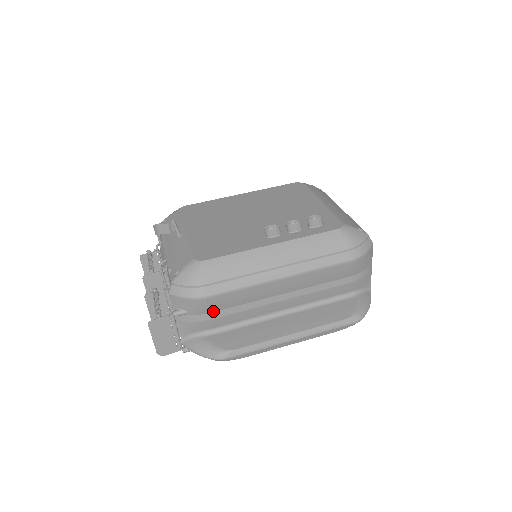
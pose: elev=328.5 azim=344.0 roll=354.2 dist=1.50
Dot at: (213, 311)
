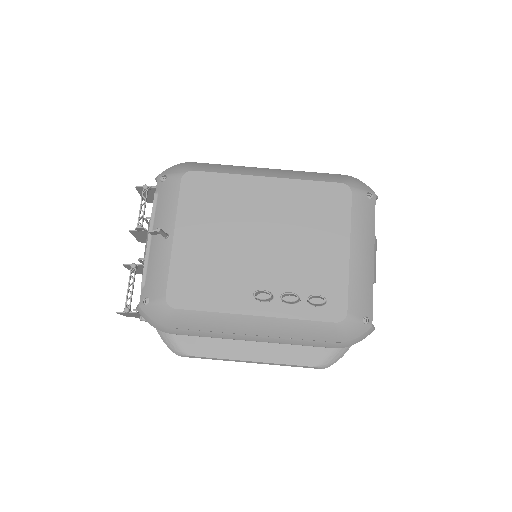
Dot at: occluded
